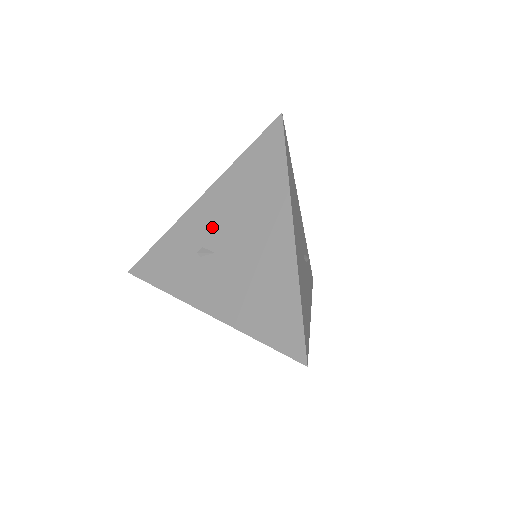
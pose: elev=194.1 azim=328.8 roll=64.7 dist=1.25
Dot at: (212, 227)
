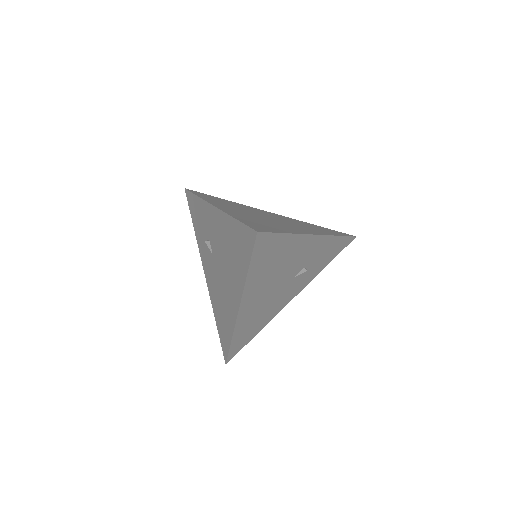
Dot at: (214, 237)
